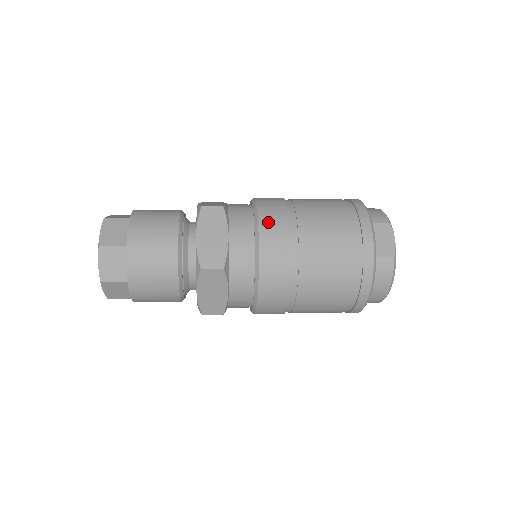
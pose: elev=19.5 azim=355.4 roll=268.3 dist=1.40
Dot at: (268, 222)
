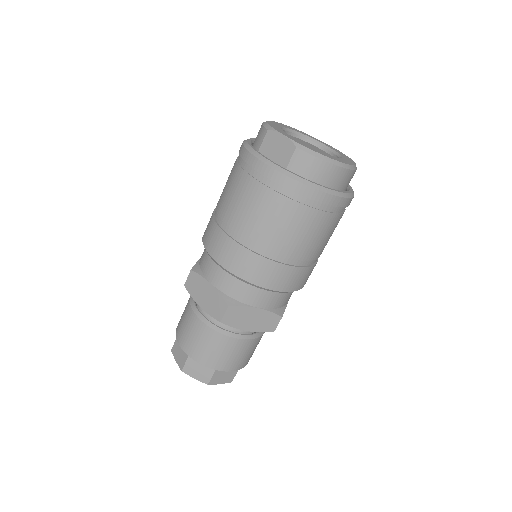
Dot at: (212, 247)
